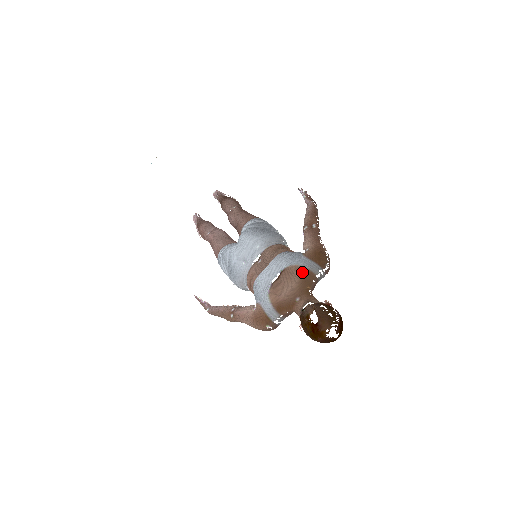
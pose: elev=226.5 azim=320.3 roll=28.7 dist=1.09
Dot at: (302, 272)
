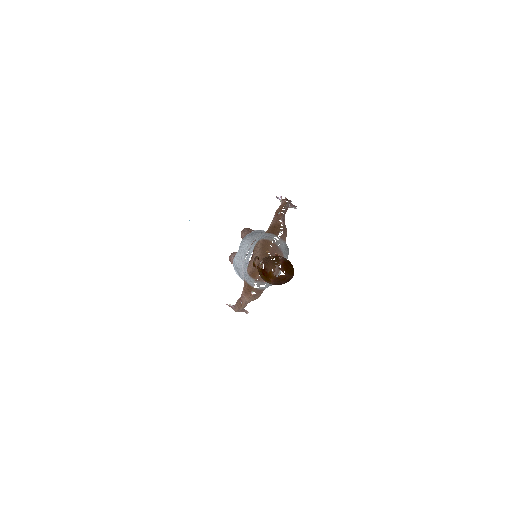
Dot at: (261, 243)
